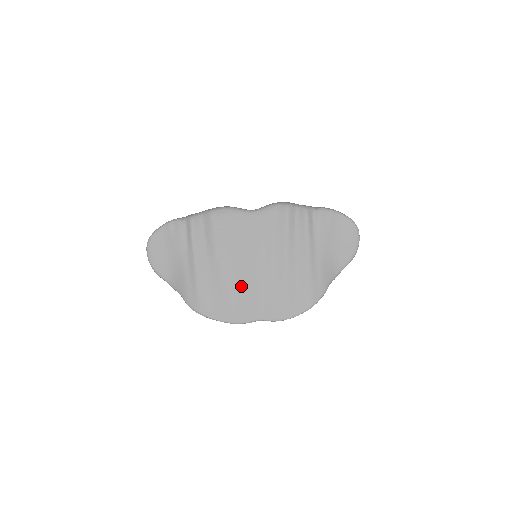
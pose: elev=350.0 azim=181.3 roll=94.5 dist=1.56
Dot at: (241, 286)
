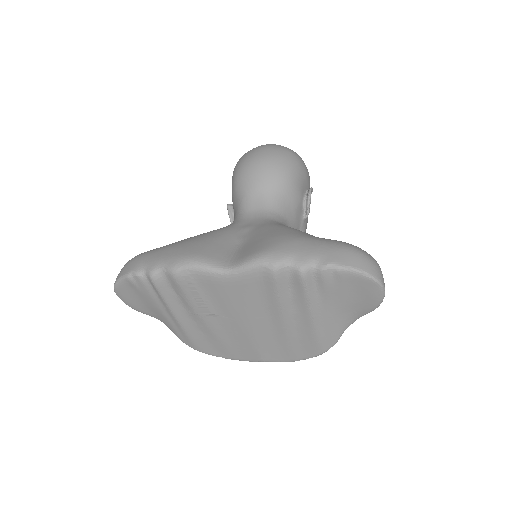
Dot at: (234, 337)
